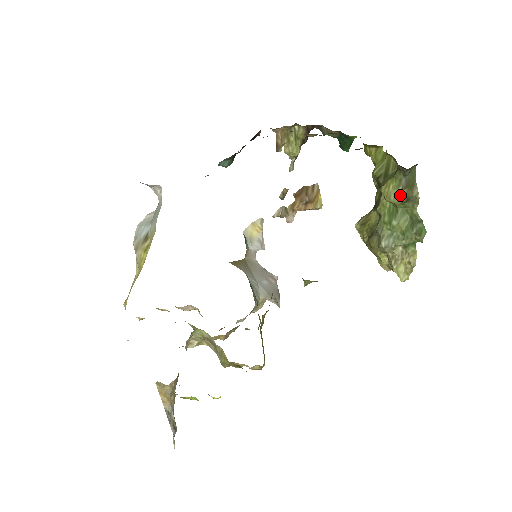
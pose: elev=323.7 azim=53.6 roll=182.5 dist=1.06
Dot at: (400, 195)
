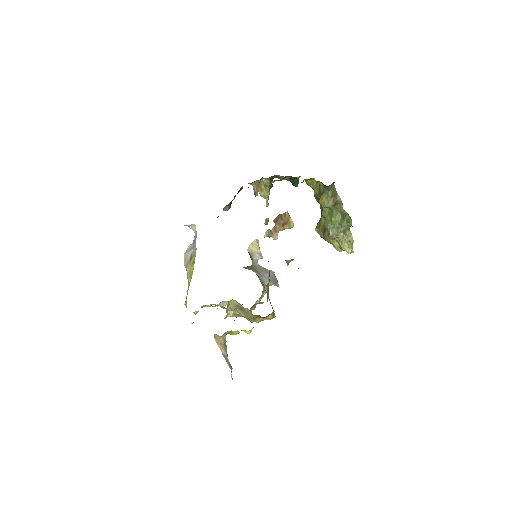
Dot at: (330, 202)
